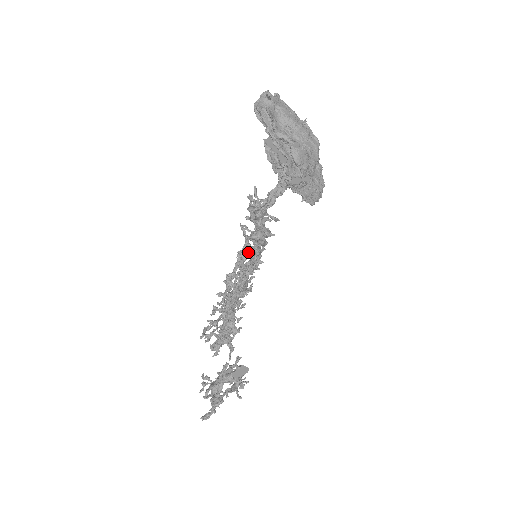
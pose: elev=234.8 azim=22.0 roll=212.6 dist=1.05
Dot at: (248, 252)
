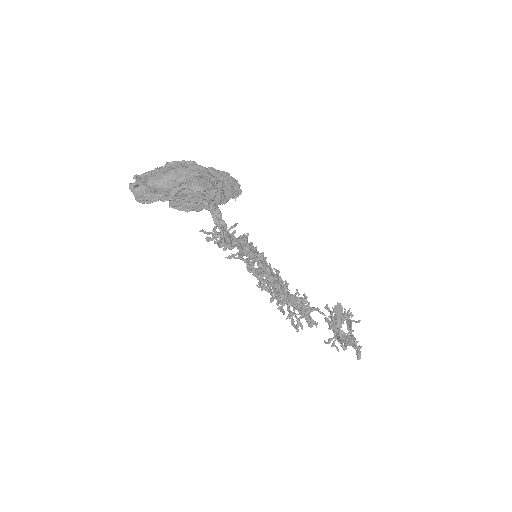
Dot at: occluded
